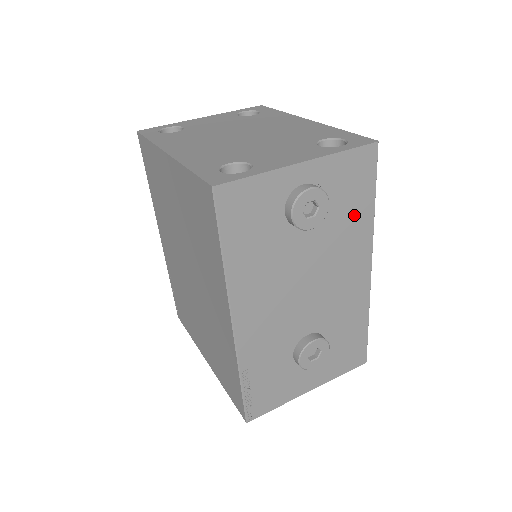
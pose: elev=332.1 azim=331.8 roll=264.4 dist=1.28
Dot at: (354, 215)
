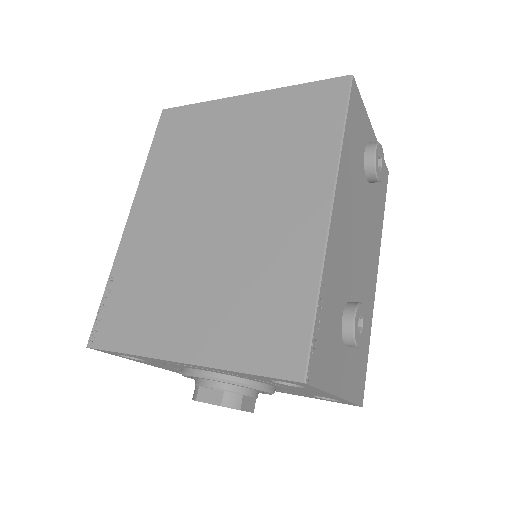
Dot at: (378, 212)
